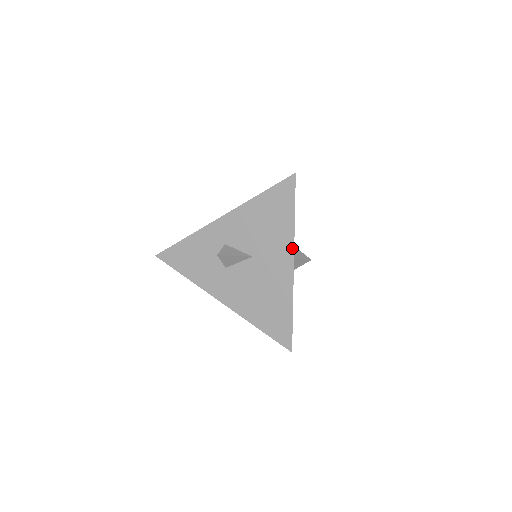
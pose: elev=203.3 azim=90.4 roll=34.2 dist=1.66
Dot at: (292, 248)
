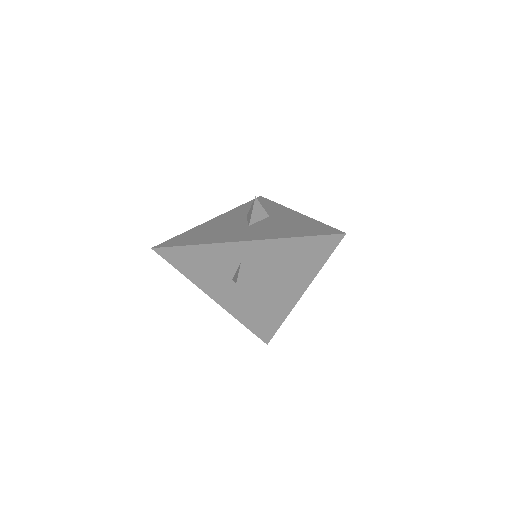
Dot at: (308, 284)
